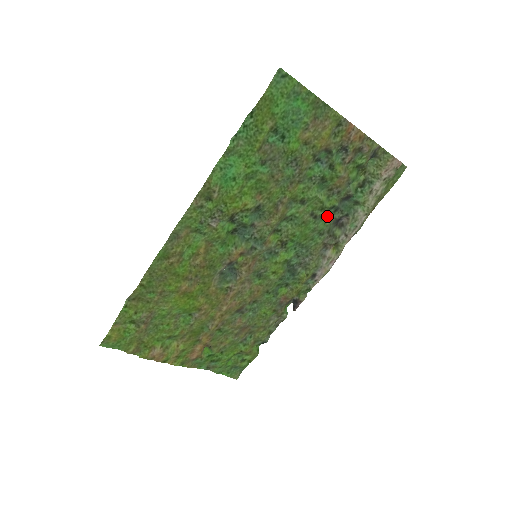
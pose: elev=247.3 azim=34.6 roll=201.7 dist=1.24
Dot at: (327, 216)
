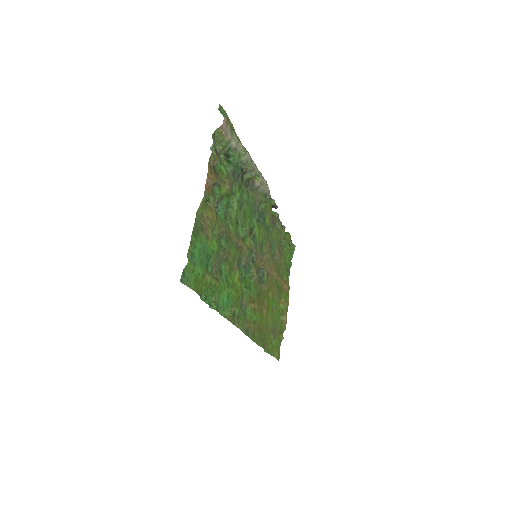
Dot at: (240, 191)
